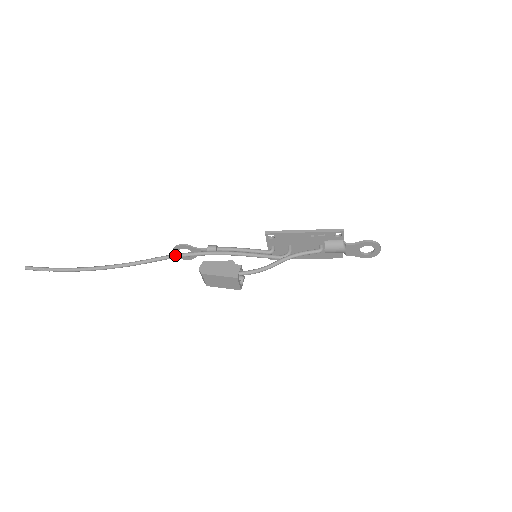
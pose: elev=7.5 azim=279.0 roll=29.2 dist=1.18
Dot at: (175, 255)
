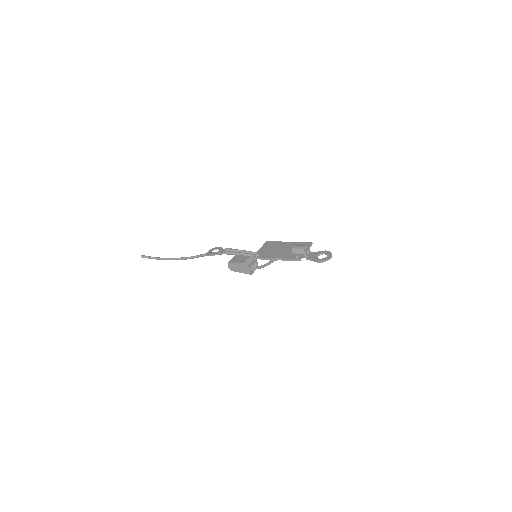
Dot at: occluded
